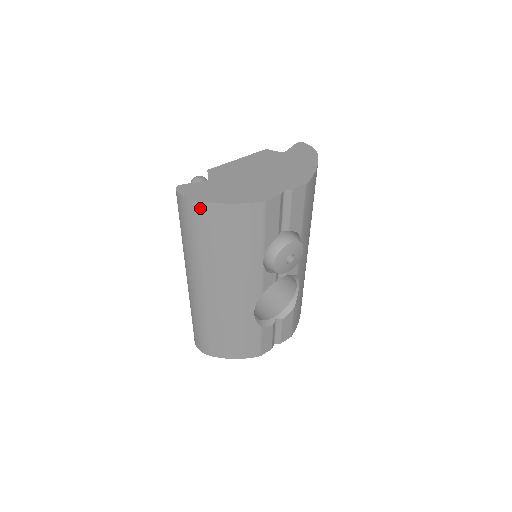
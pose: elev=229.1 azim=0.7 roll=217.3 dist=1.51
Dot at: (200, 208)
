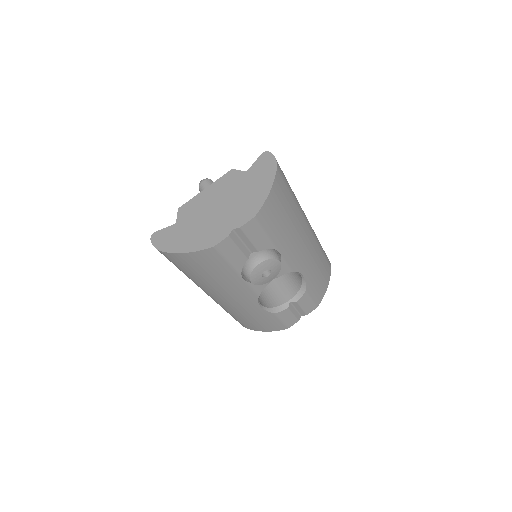
Dot at: (168, 255)
